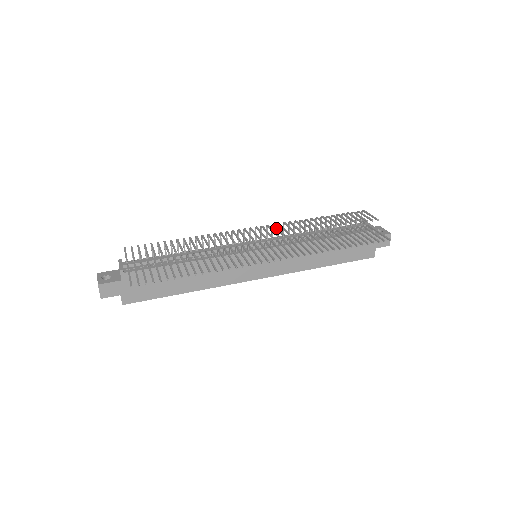
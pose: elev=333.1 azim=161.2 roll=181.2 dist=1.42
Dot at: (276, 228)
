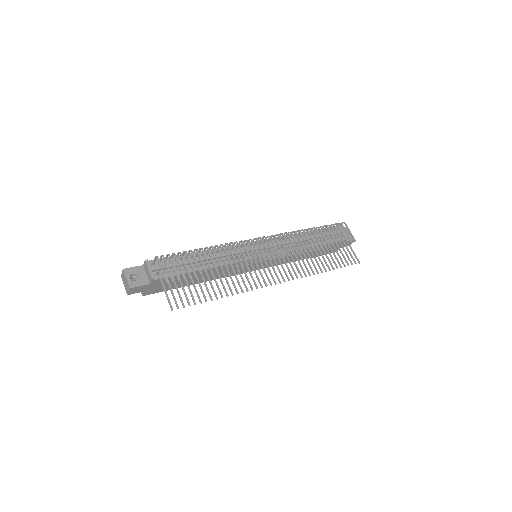
Dot at: (282, 243)
